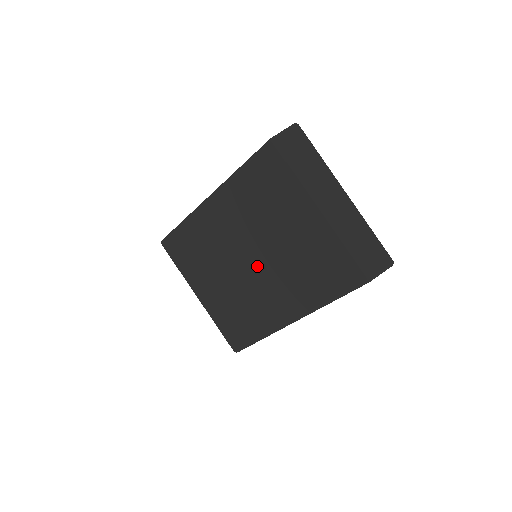
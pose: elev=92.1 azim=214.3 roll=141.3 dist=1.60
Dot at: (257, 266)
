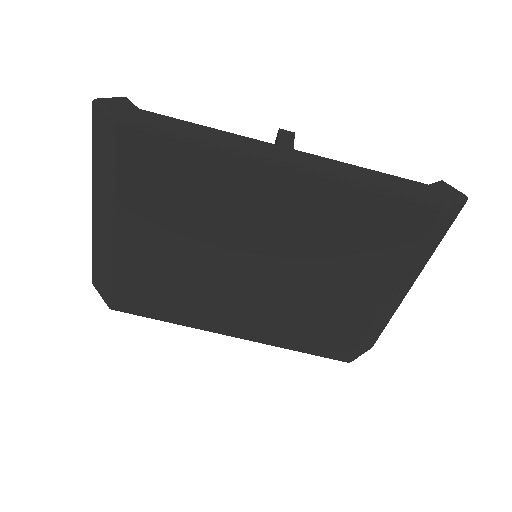
Dot at: (254, 277)
